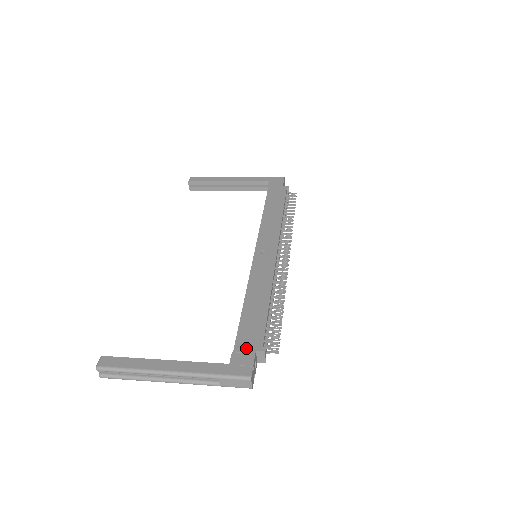
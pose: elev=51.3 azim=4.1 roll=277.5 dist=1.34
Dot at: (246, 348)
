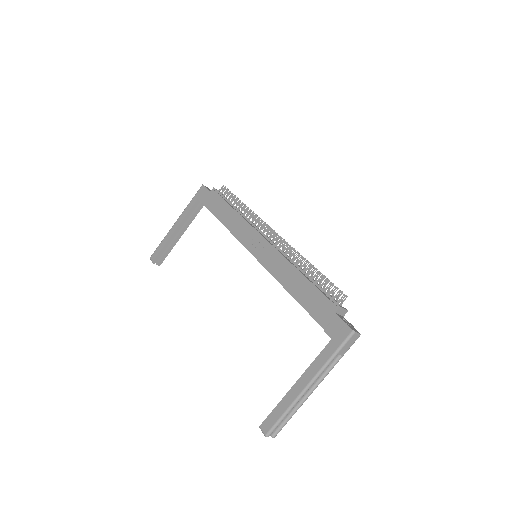
Dot at: (328, 318)
